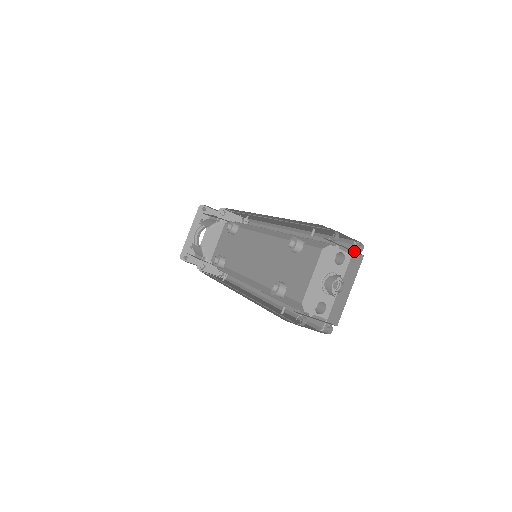
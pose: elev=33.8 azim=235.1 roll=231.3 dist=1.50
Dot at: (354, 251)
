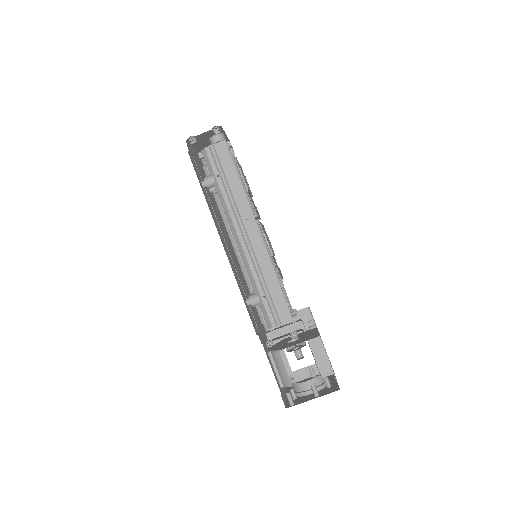
Dot at: occluded
